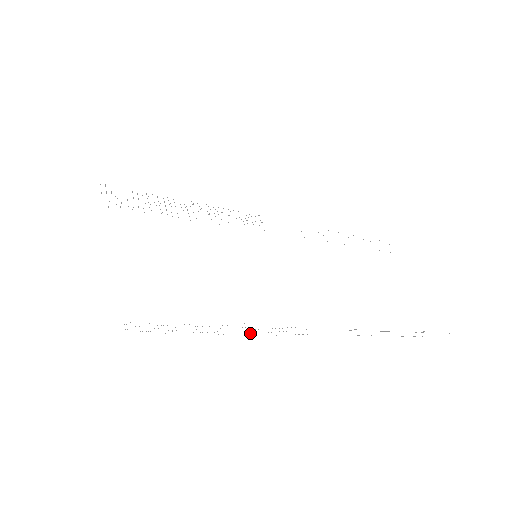
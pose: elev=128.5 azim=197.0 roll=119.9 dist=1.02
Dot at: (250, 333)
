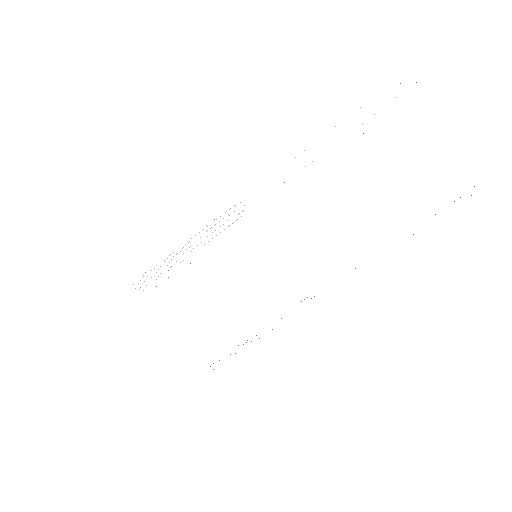
Dot at: occluded
